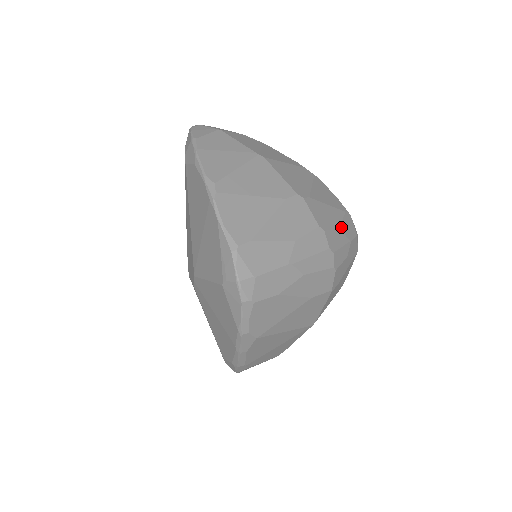
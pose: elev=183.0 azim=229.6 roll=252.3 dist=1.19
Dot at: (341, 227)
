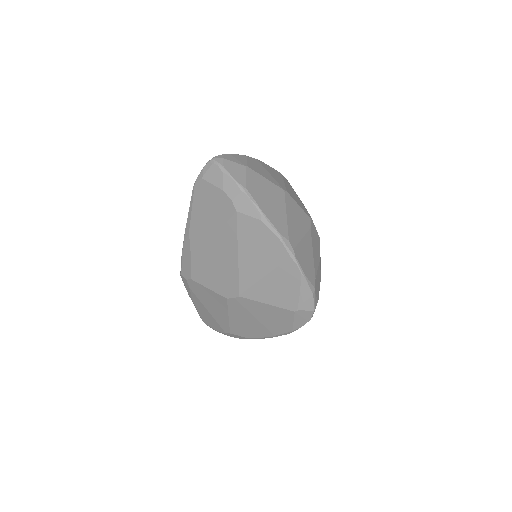
Dot at: occluded
